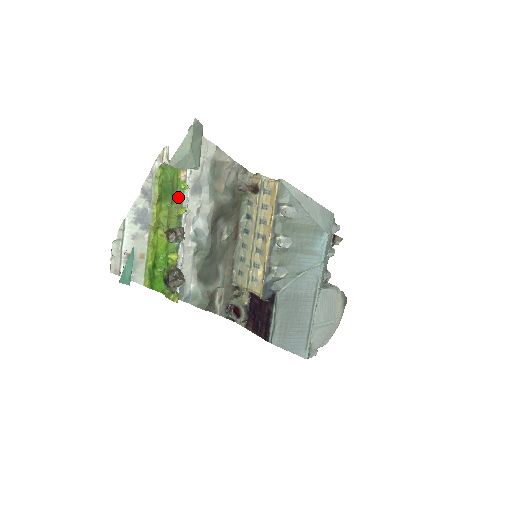
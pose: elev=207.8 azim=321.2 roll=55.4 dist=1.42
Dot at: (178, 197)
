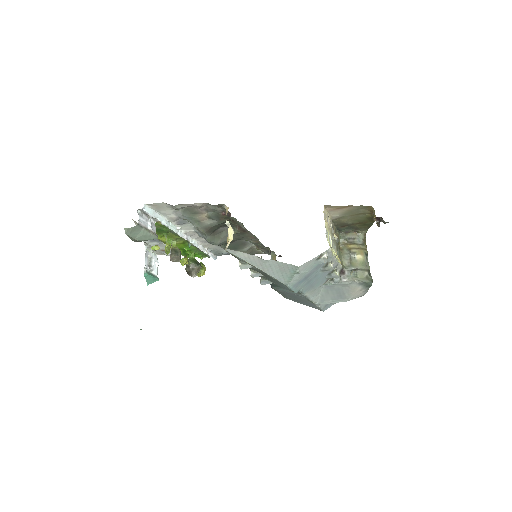
Dot at: (169, 231)
